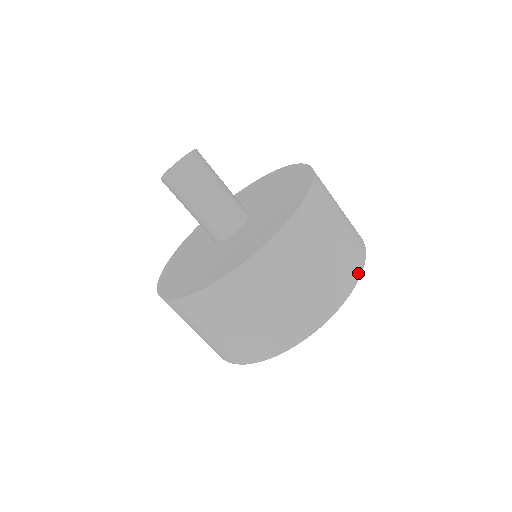
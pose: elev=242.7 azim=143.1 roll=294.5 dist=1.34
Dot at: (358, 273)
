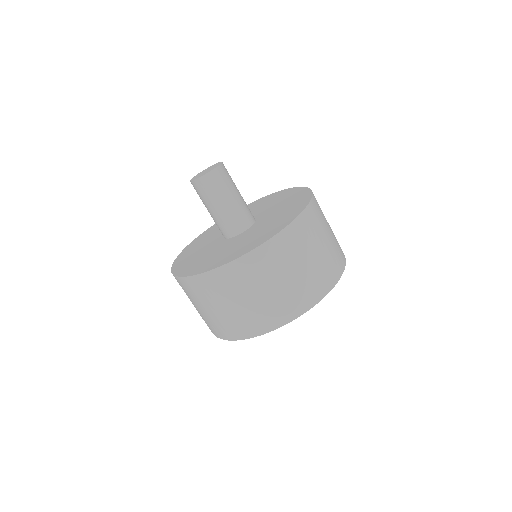
Dot at: (318, 298)
